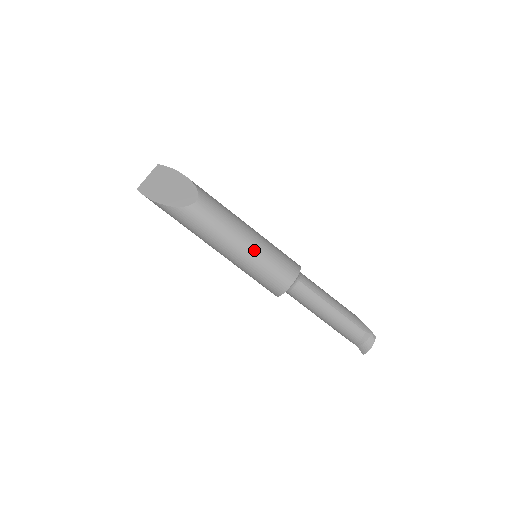
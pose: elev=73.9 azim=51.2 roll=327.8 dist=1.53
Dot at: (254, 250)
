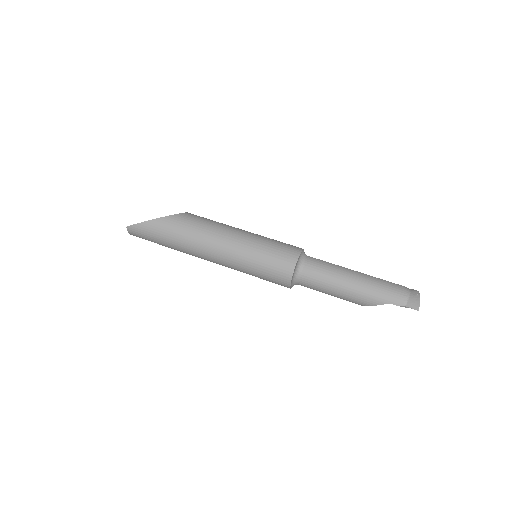
Dot at: (252, 234)
